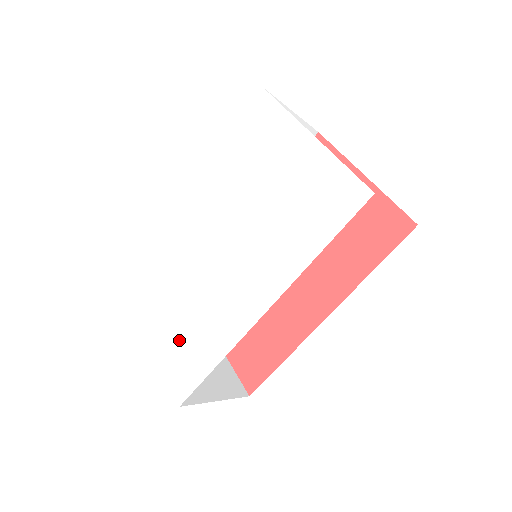
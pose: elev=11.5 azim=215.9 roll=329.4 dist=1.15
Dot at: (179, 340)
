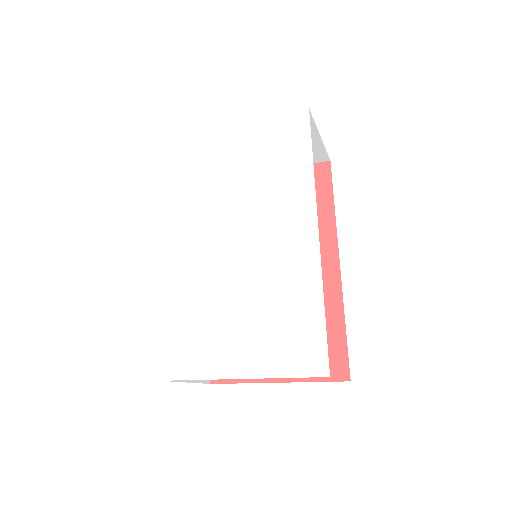
Dot at: (271, 336)
